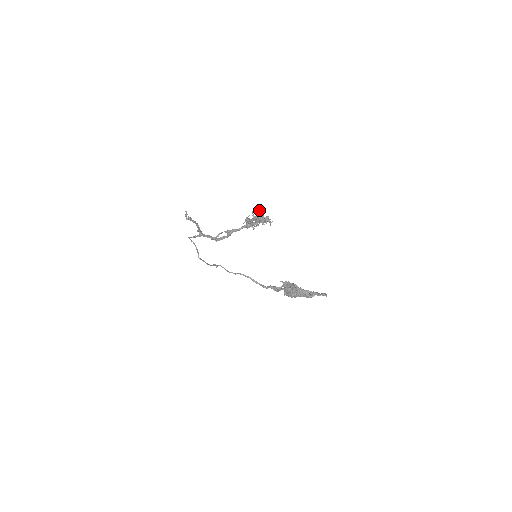
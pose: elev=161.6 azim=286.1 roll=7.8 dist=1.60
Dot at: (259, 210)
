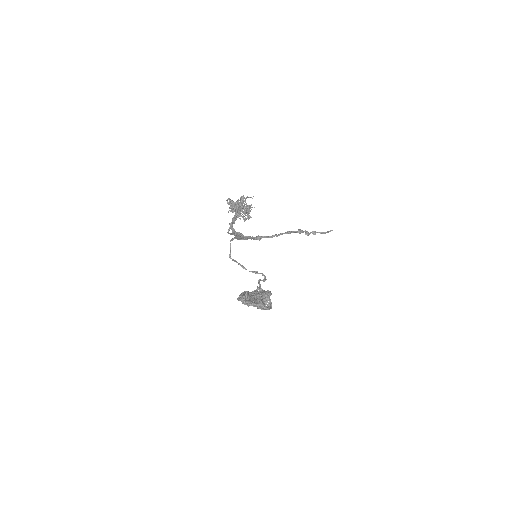
Dot at: (243, 195)
